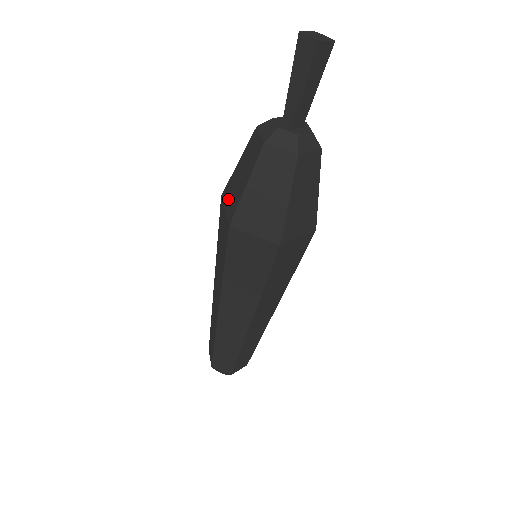
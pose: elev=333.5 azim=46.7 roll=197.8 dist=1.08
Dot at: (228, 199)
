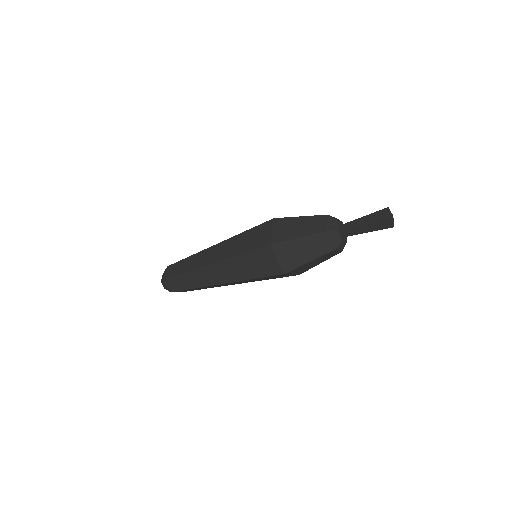
Dot at: (283, 255)
